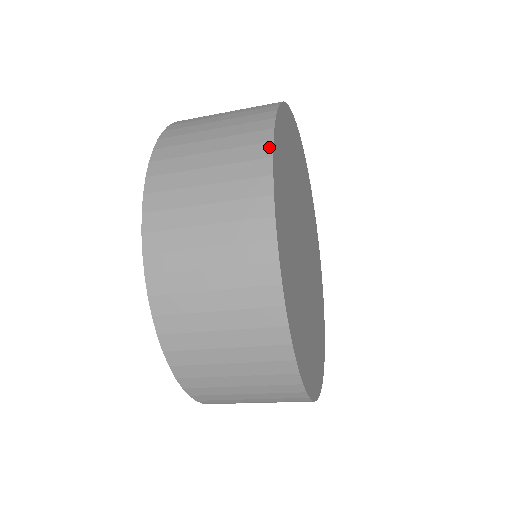
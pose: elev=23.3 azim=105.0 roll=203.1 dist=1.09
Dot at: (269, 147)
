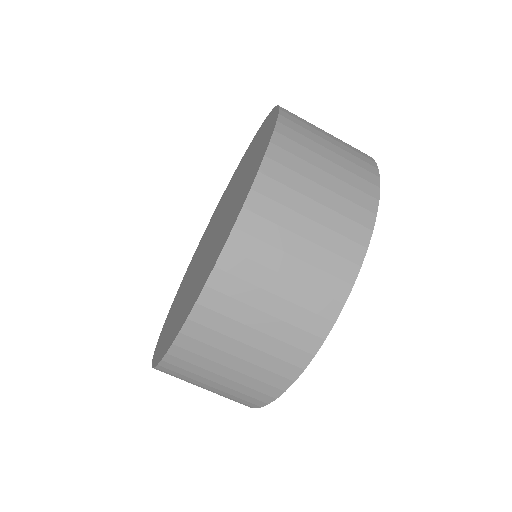
Dot at: occluded
